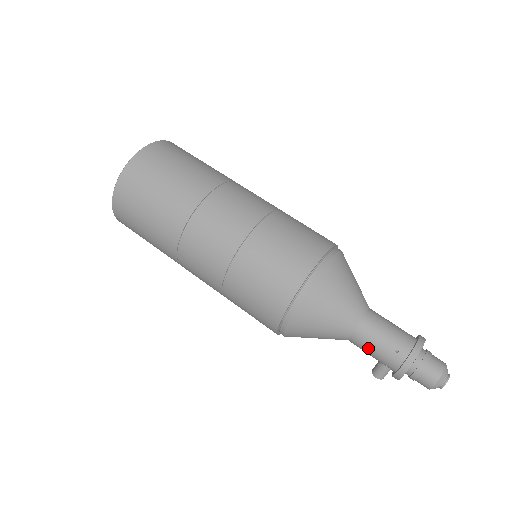
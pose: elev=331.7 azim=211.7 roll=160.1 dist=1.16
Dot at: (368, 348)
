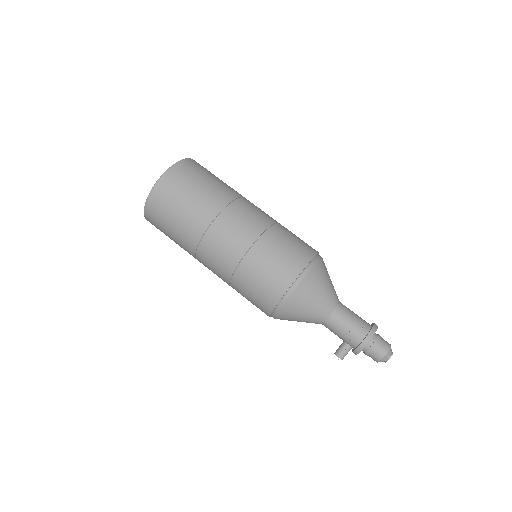
Dot at: (341, 326)
